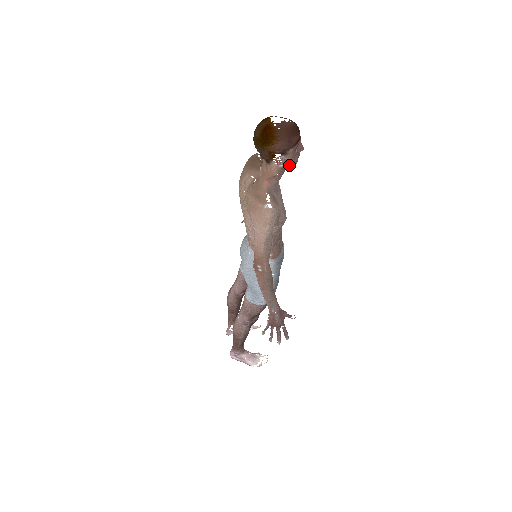
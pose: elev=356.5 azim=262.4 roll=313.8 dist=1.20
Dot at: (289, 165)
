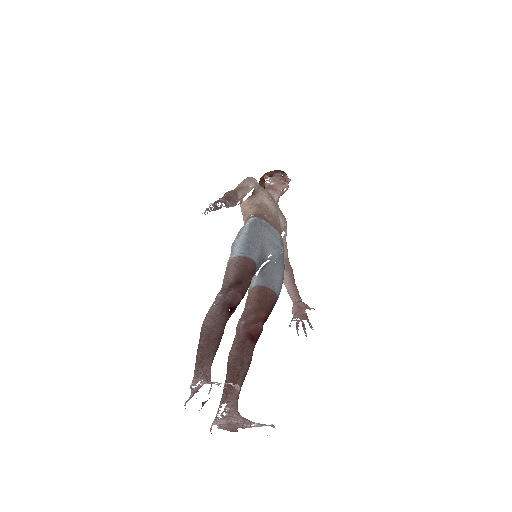
Dot at: (277, 183)
